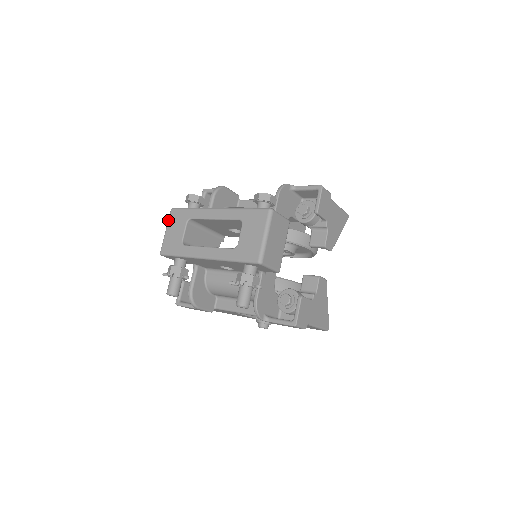
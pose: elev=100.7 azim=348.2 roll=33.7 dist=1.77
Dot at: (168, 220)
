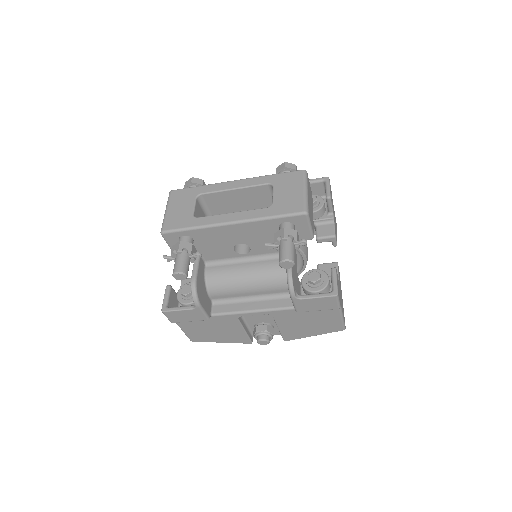
Dot at: (168, 200)
